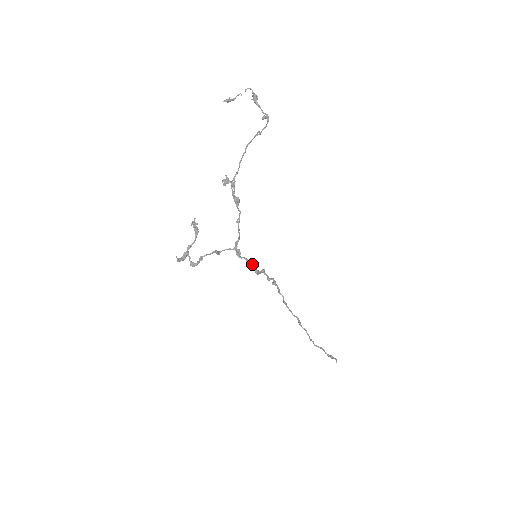
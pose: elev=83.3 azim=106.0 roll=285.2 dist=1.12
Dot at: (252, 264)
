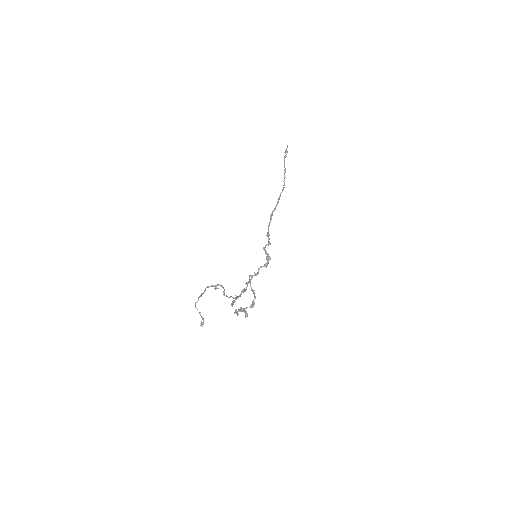
Dot at: occluded
